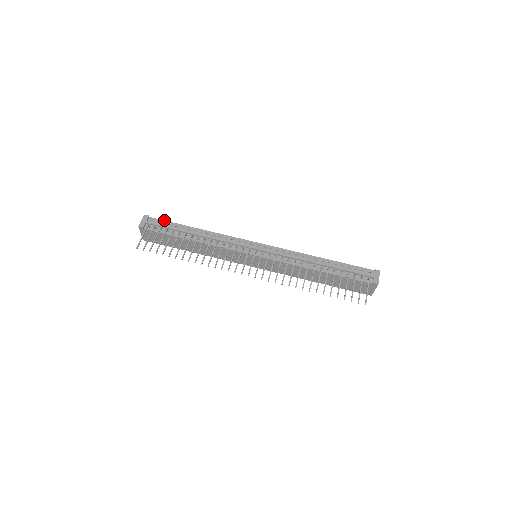
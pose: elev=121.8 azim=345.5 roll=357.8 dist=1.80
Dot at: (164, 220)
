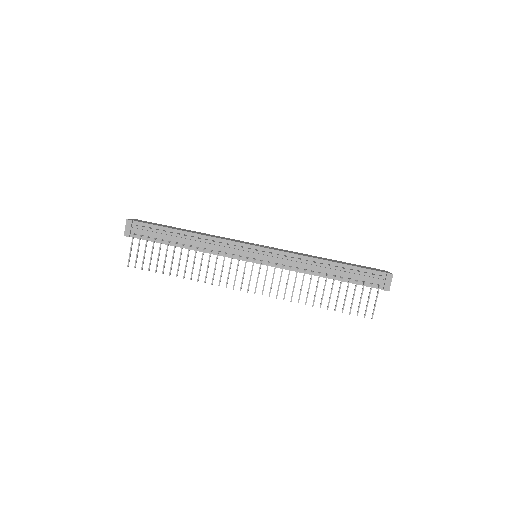
Dot at: (150, 224)
